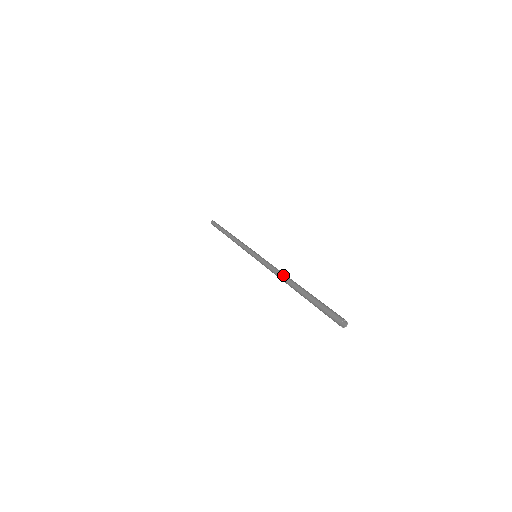
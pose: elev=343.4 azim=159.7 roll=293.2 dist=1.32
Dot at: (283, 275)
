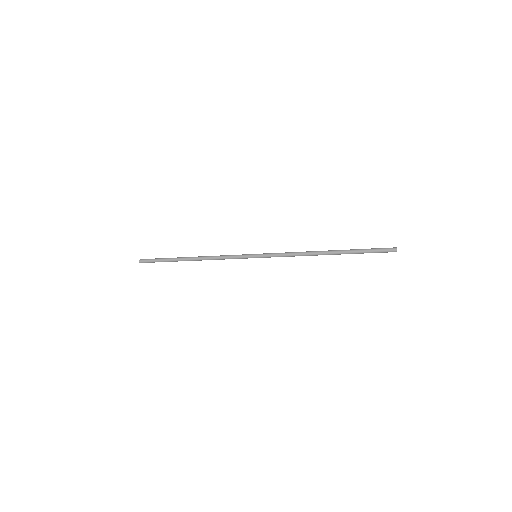
Dot at: (311, 251)
